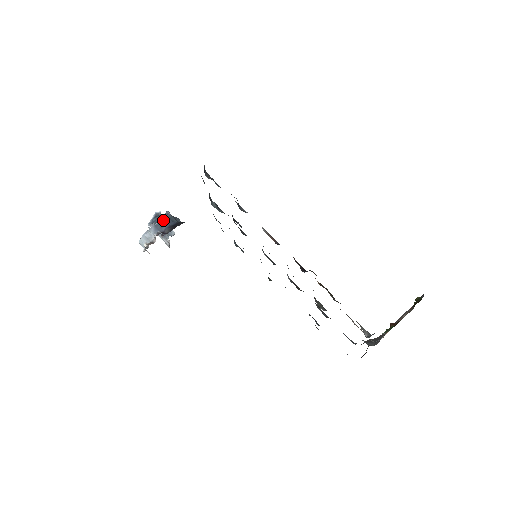
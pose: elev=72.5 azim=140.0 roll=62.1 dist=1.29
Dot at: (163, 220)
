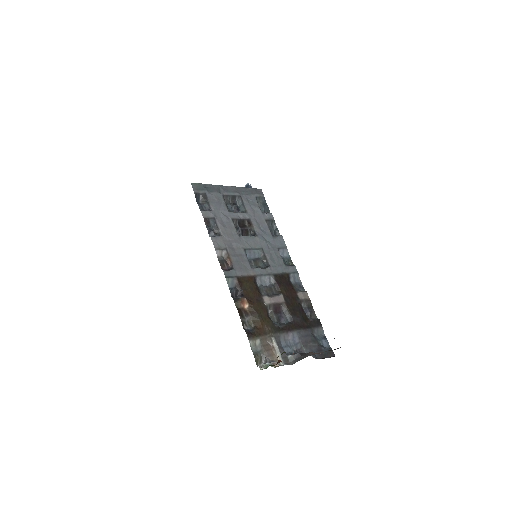
Dot at: occluded
